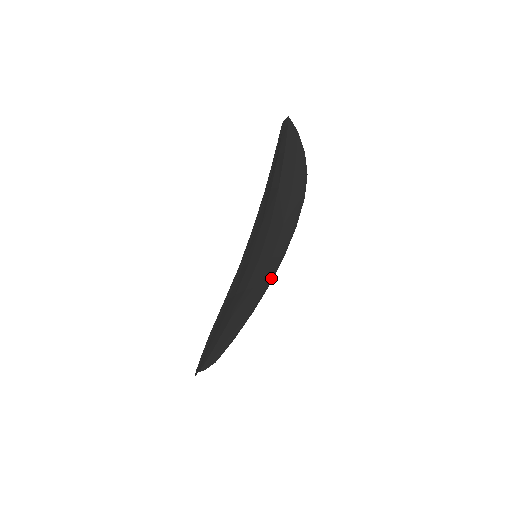
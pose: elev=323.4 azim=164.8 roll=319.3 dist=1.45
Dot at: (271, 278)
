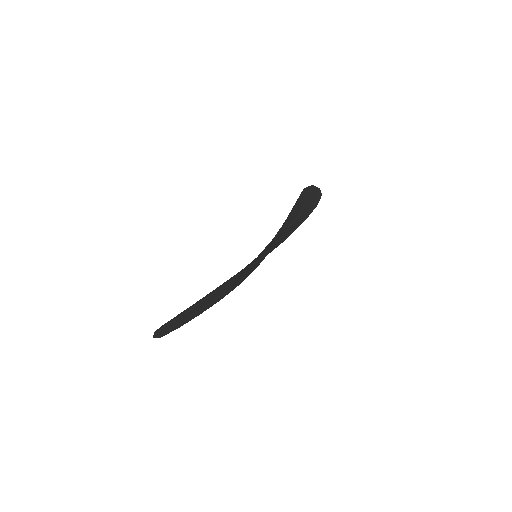
Dot at: (228, 293)
